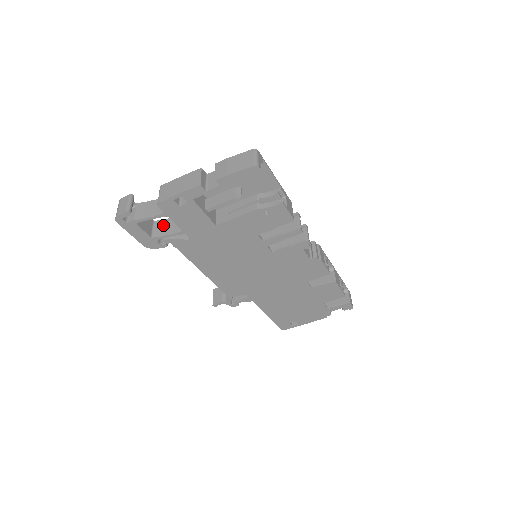
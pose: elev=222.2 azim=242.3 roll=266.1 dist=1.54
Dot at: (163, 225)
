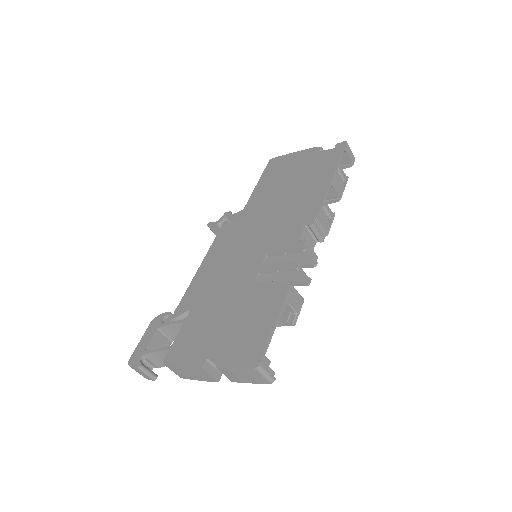
Dot at: (171, 331)
